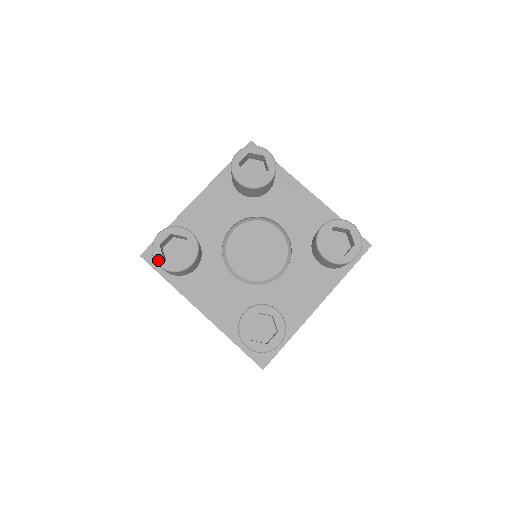
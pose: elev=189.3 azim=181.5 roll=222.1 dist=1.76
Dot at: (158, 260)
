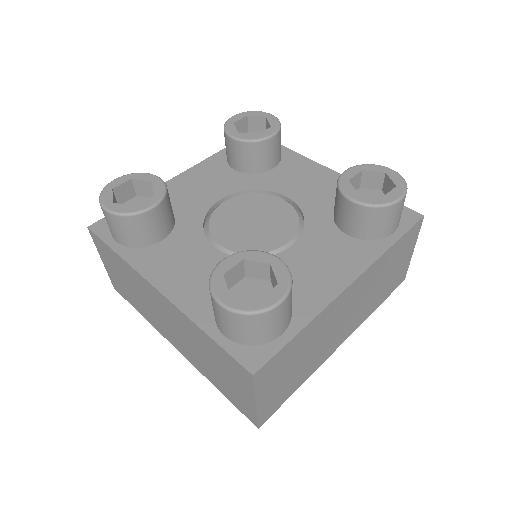
Dot at: (105, 203)
